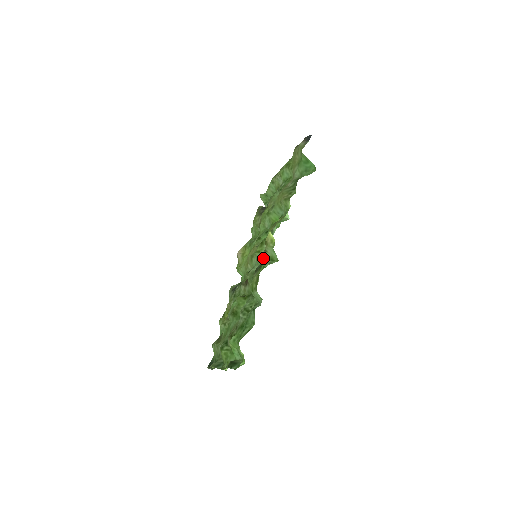
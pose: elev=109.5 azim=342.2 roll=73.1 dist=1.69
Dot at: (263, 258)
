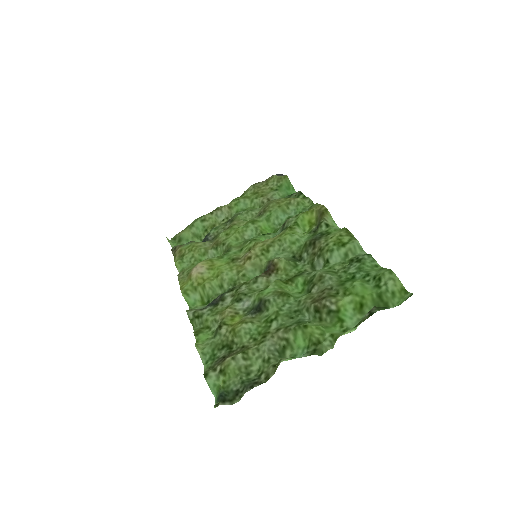
Dot at: (305, 237)
